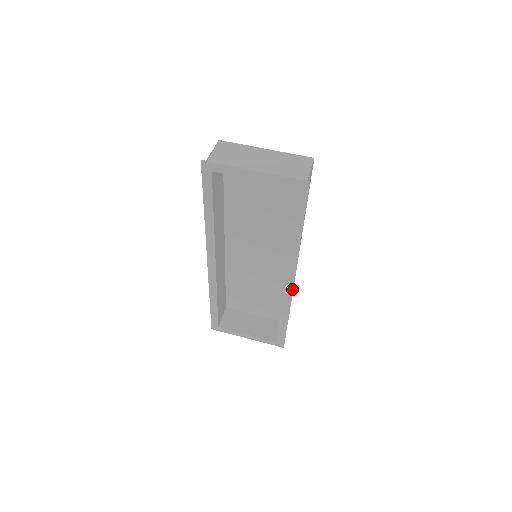
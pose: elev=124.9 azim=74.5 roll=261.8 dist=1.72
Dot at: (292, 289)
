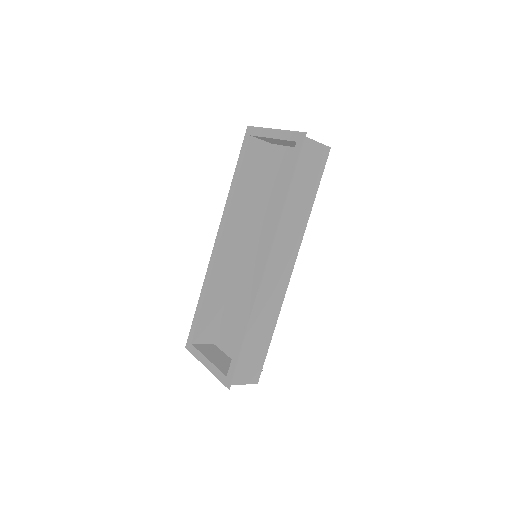
Dot at: (262, 279)
